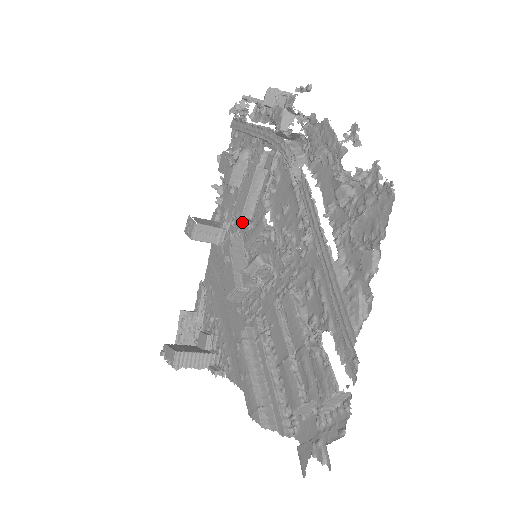
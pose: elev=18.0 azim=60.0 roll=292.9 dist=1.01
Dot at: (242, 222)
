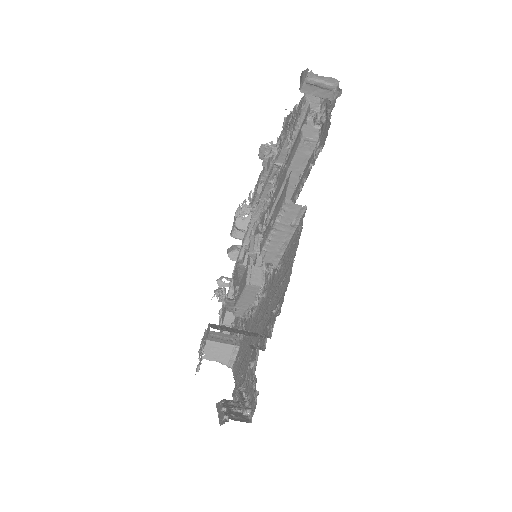
Dot at: occluded
